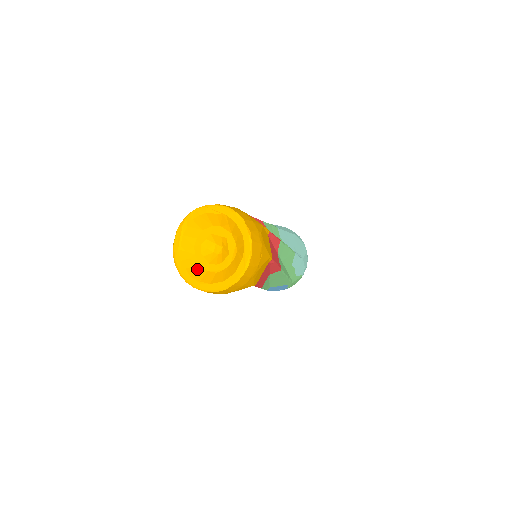
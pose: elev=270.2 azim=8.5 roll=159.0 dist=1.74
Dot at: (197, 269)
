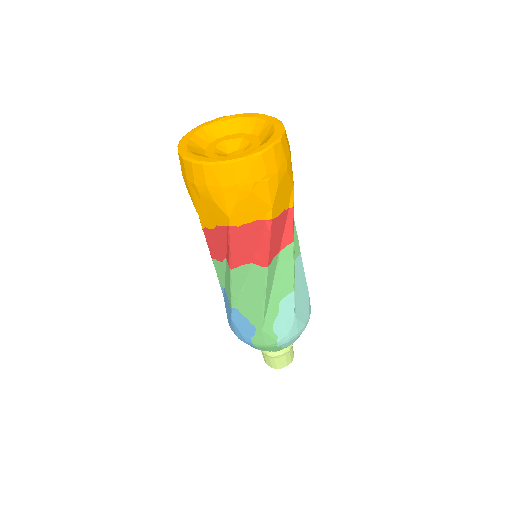
Dot at: (199, 148)
